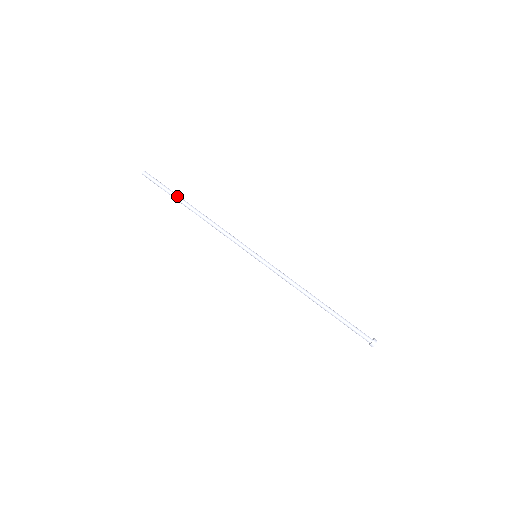
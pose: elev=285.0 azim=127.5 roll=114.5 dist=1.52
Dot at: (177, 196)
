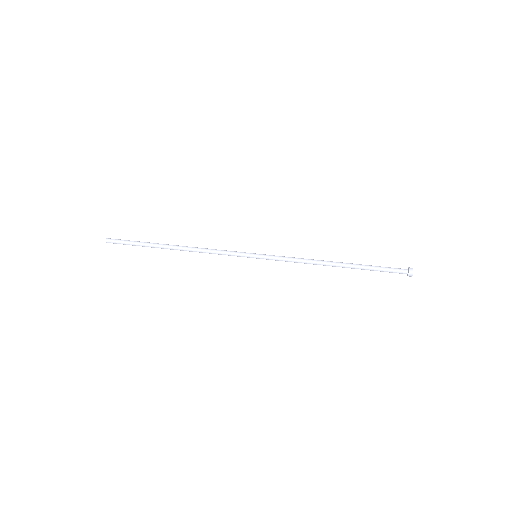
Dot at: (151, 243)
